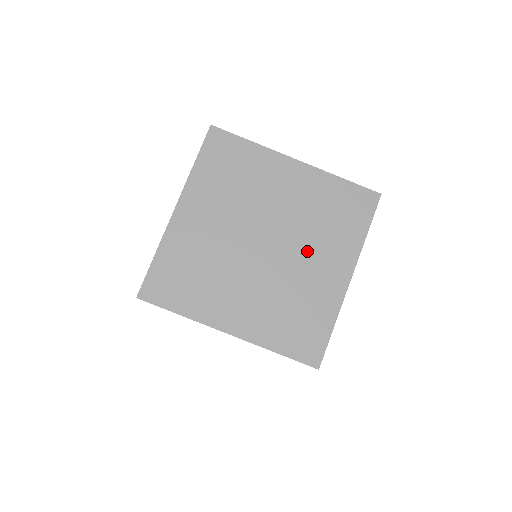
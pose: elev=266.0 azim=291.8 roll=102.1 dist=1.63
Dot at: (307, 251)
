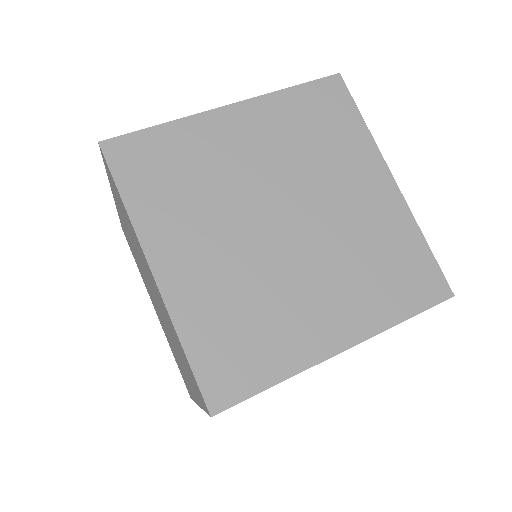
Dot at: (331, 190)
